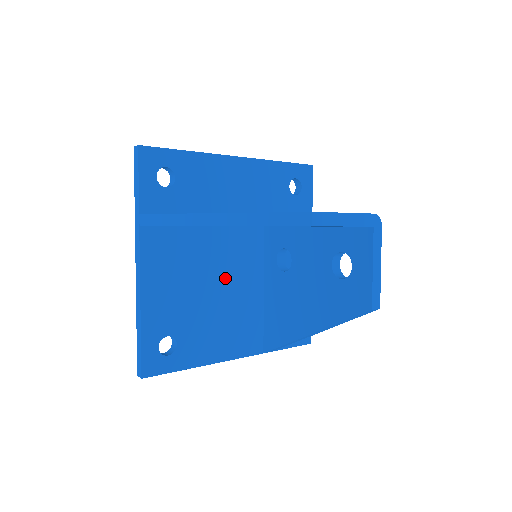
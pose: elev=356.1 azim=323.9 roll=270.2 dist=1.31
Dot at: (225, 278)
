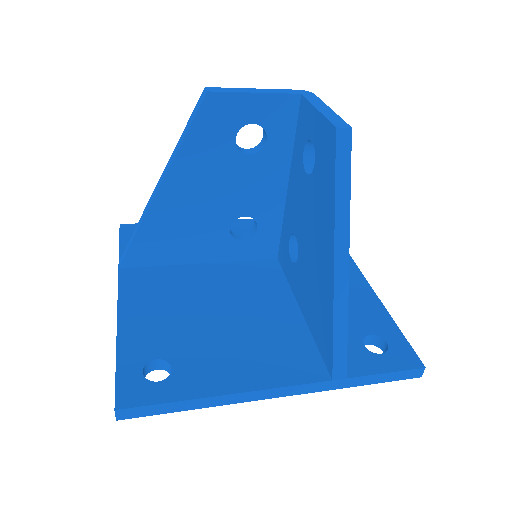
Dot at: (235, 301)
